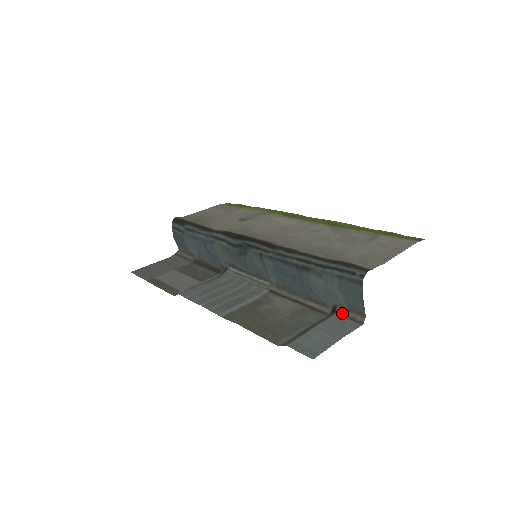
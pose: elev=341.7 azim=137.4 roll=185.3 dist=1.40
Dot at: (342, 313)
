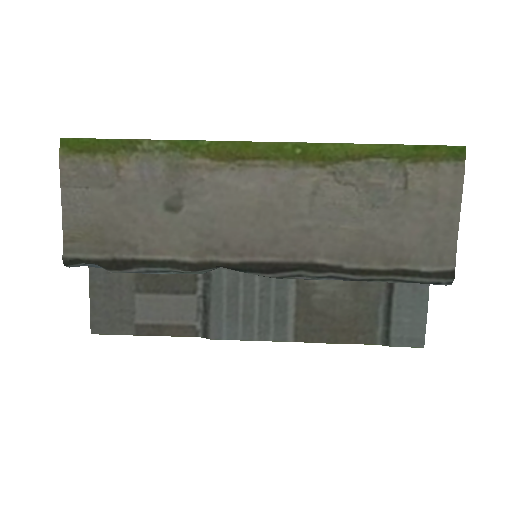
Dot at: occluded
